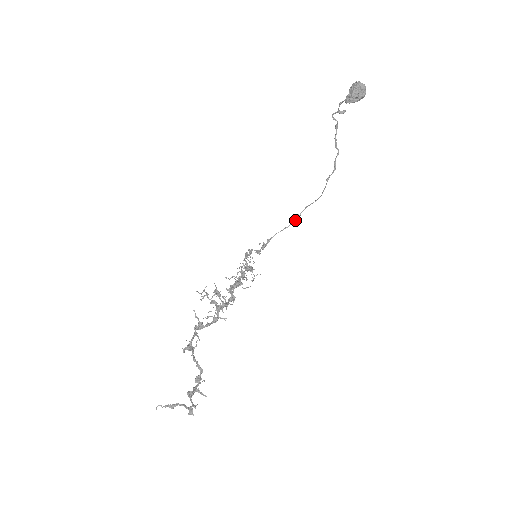
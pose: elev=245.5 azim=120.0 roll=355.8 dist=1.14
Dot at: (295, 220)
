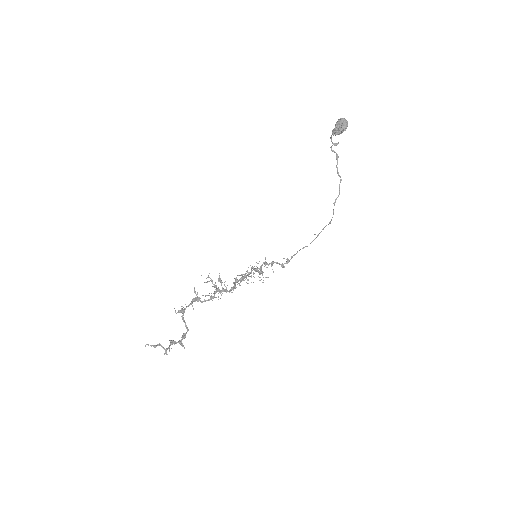
Dot at: occluded
